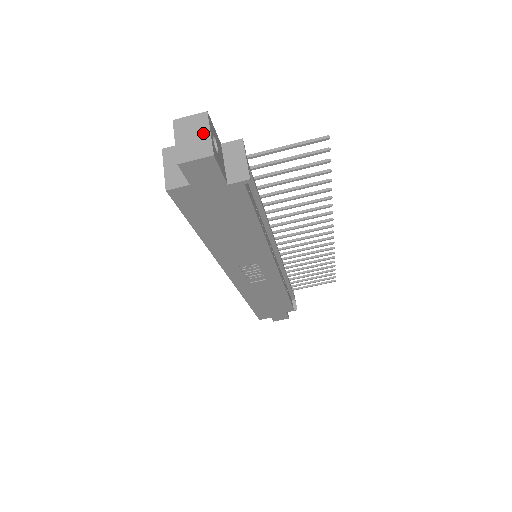
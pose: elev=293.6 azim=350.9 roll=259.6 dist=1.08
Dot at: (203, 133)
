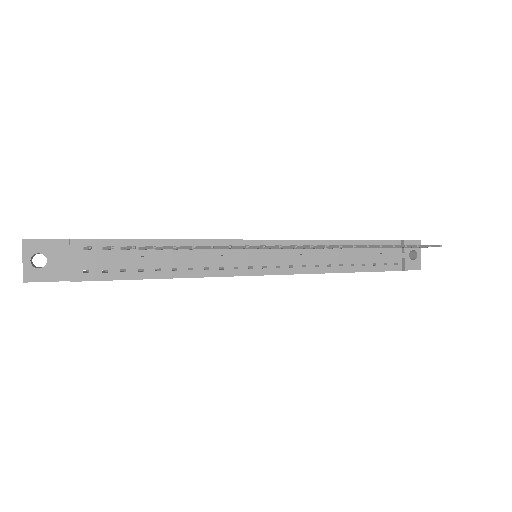
Dot at: (23, 260)
